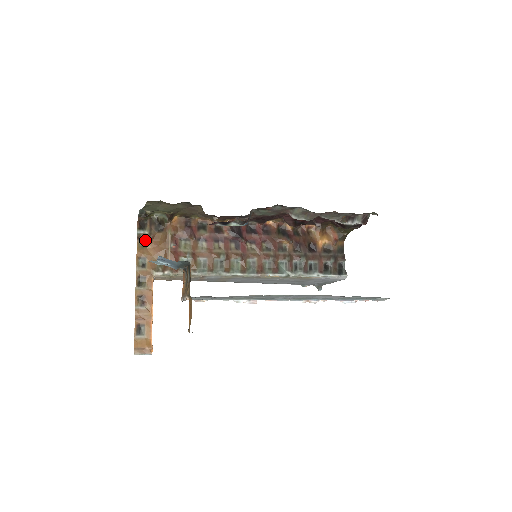
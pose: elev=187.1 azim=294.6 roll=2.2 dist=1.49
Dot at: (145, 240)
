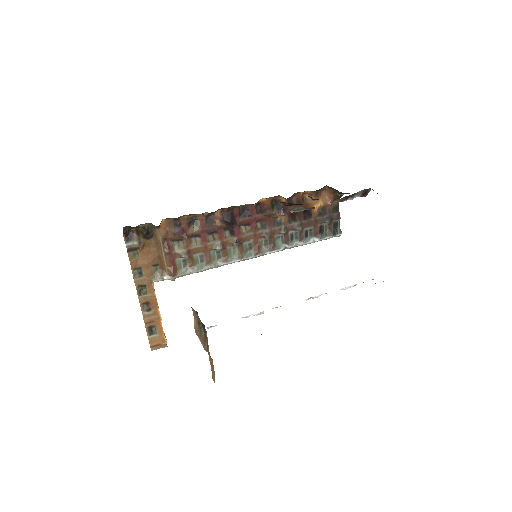
Dot at: (136, 250)
